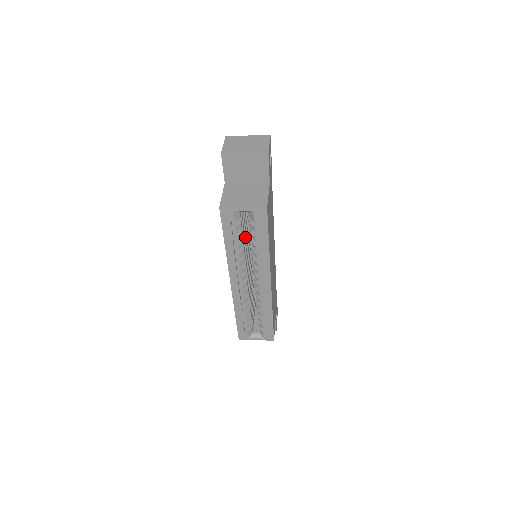
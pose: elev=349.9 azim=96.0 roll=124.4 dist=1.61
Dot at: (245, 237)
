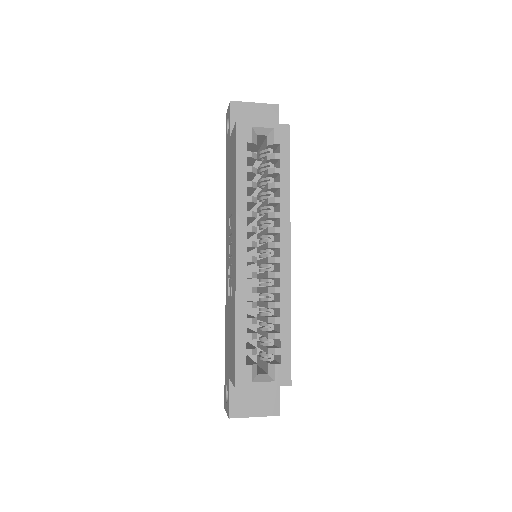
Dot at: occluded
